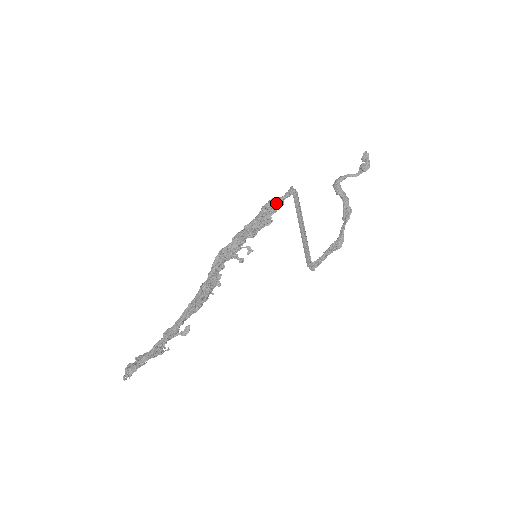
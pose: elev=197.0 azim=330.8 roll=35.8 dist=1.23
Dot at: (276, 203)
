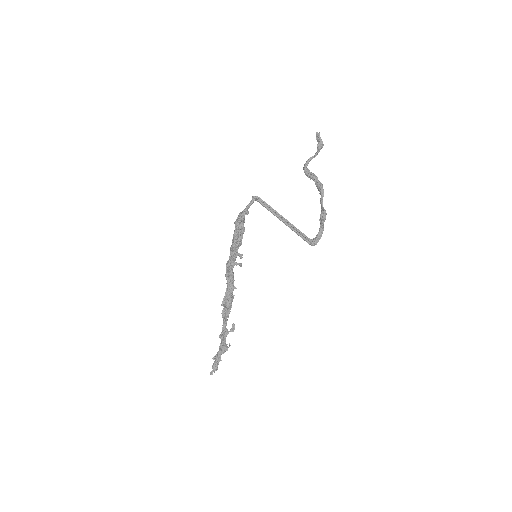
Dot at: (242, 215)
